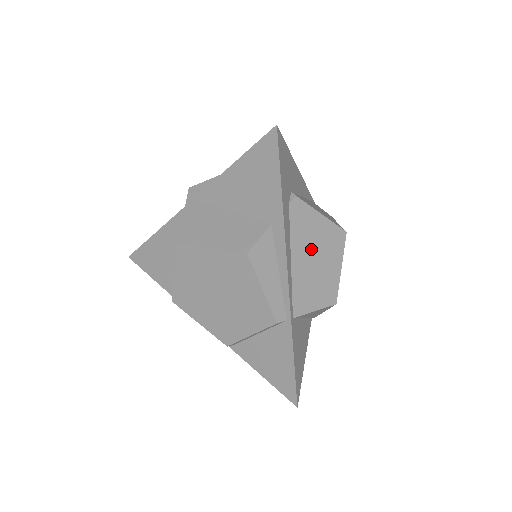
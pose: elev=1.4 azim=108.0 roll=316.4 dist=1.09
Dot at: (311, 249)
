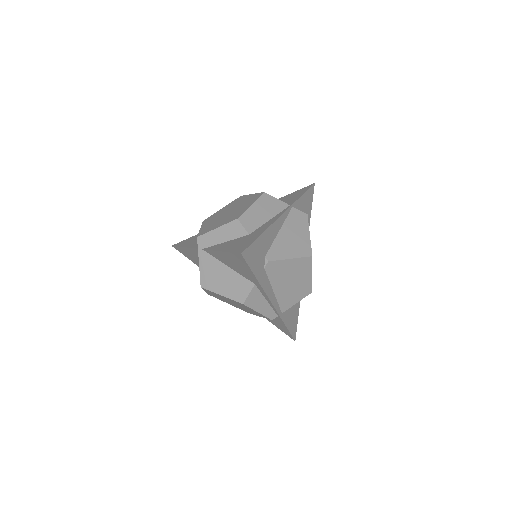
Dot at: (287, 279)
